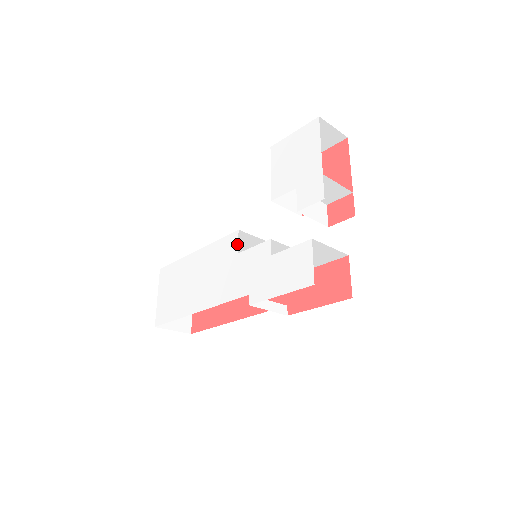
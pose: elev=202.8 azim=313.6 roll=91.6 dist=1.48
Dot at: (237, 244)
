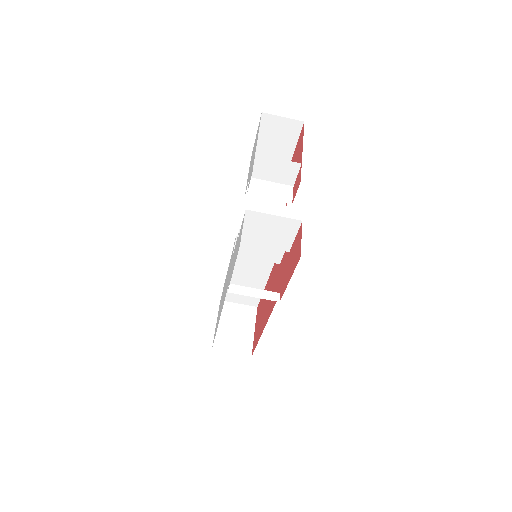
Dot at: occluded
